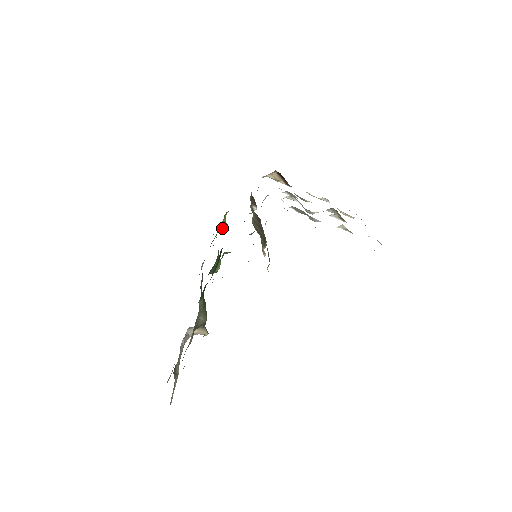
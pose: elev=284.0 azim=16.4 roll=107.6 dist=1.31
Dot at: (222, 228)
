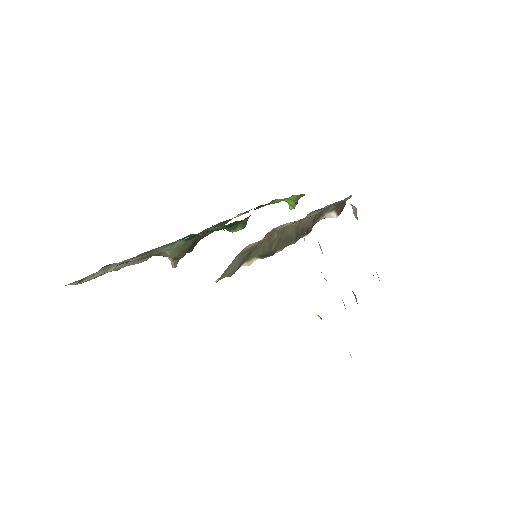
Dot at: (288, 202)
